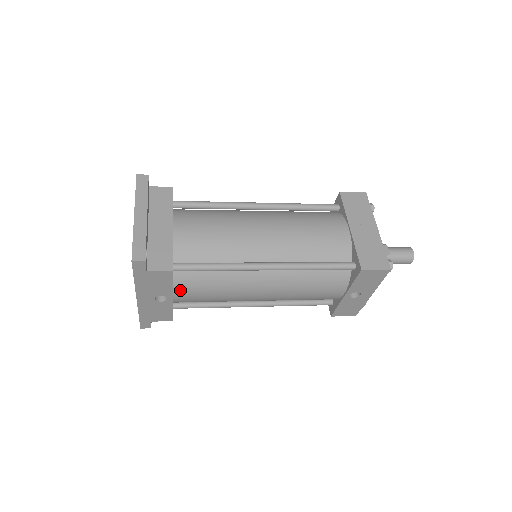
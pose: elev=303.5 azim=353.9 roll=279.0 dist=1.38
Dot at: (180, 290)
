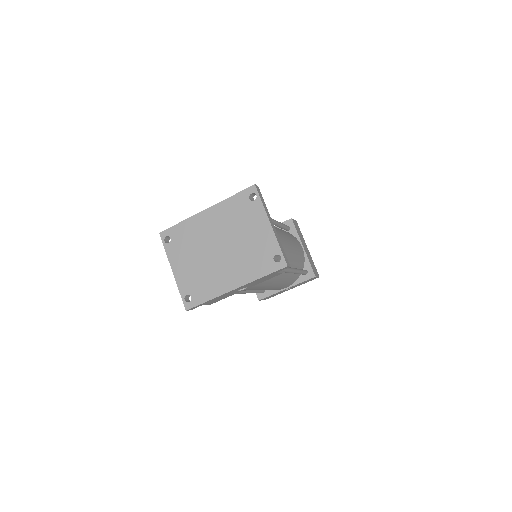
Dot at: occluded
